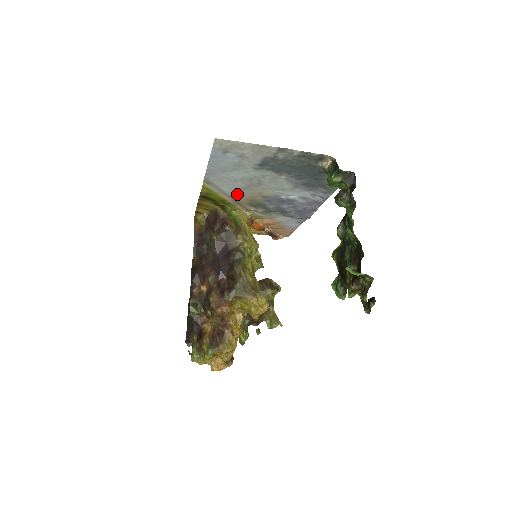
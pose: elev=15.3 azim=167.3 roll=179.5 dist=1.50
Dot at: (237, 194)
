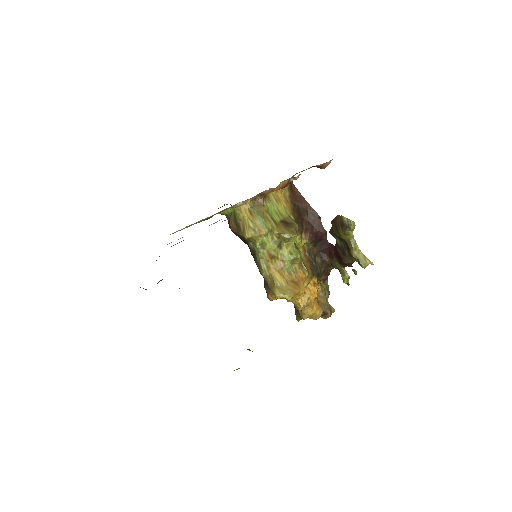
Dot at: occluded
